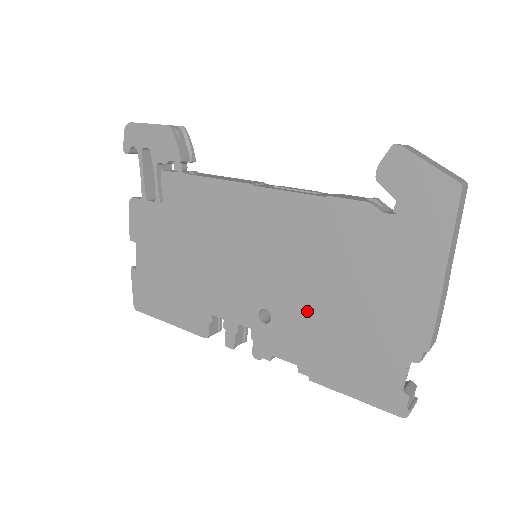
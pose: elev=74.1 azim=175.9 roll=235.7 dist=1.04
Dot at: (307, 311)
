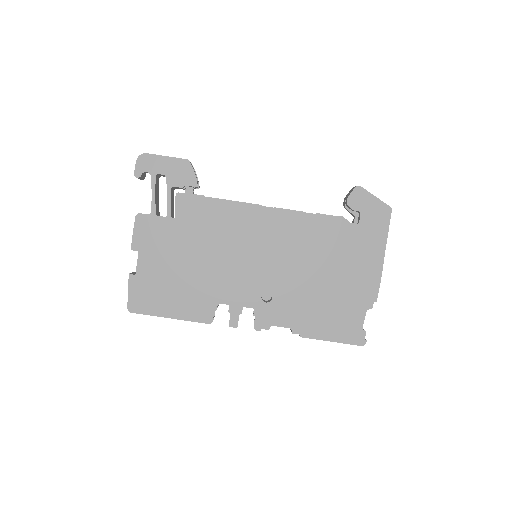
Dot at: (300, 288)
